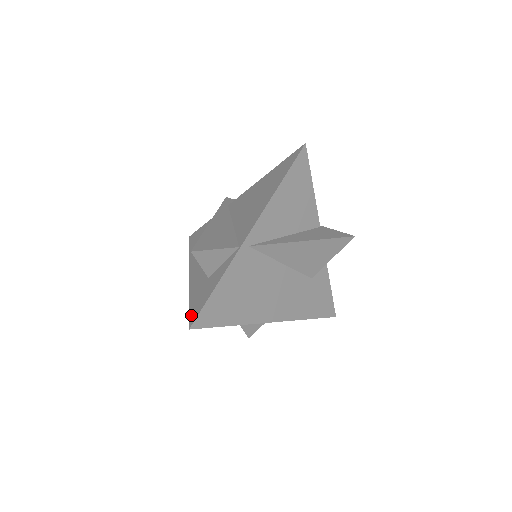
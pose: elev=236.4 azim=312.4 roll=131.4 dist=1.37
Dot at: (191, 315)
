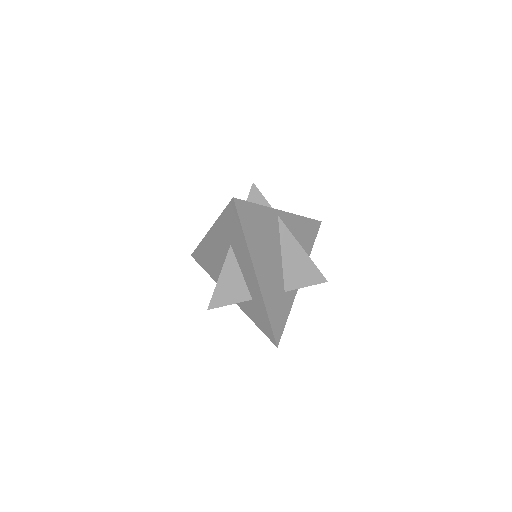
Dot at: occluded
